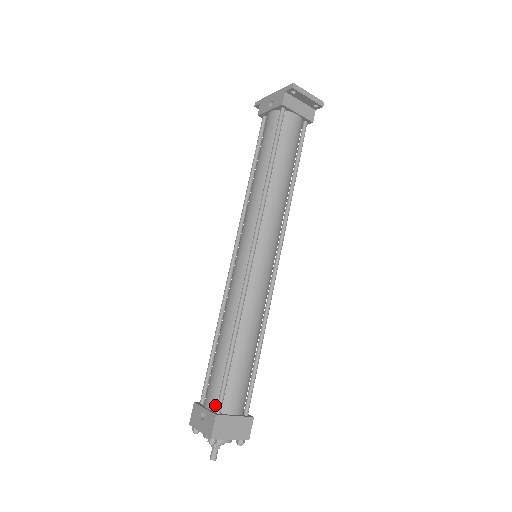
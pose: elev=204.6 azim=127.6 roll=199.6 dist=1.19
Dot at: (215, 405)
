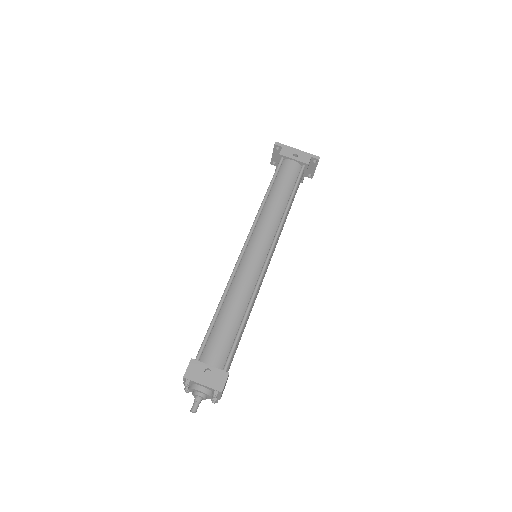
Dot at: (221, 365)
